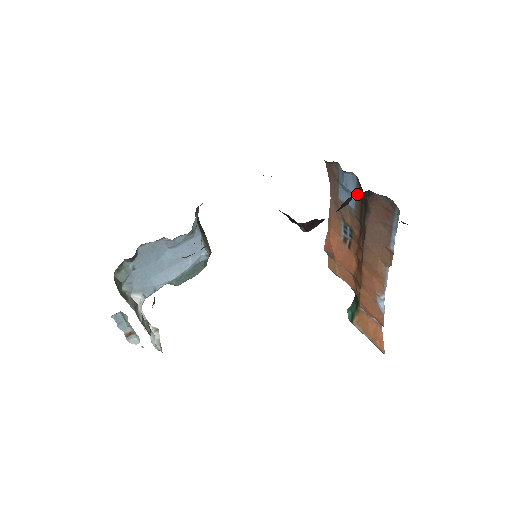
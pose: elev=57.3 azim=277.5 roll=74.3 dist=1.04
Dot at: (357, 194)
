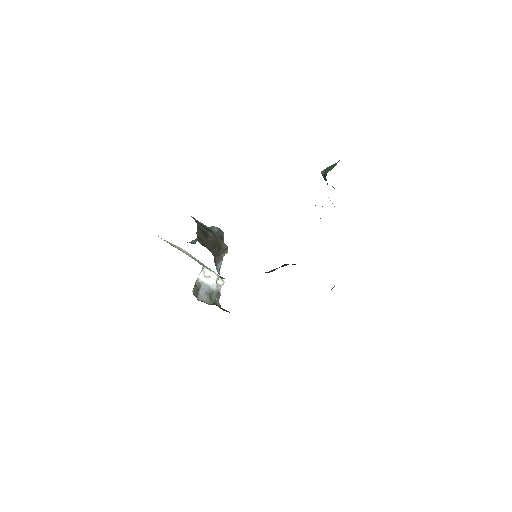
Dot at: occluded
